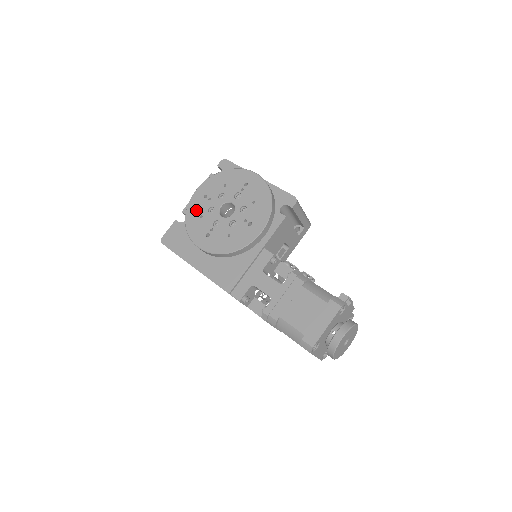
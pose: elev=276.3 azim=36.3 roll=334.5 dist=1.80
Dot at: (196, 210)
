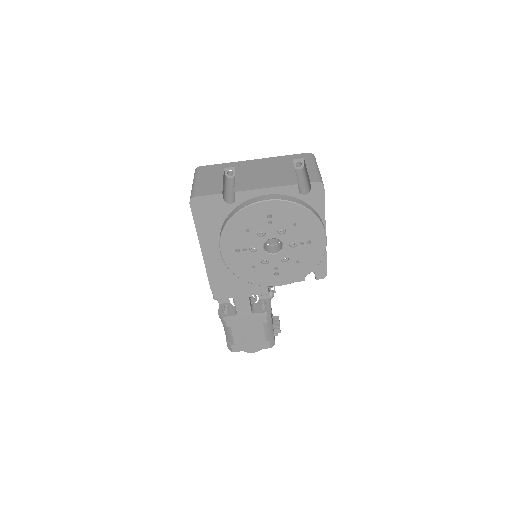
Dot at: (249, 220)
